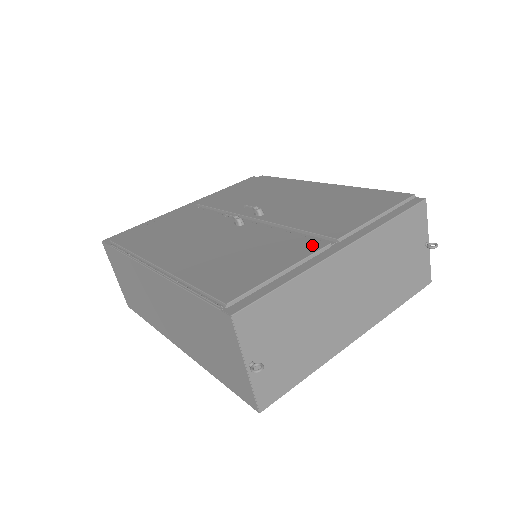
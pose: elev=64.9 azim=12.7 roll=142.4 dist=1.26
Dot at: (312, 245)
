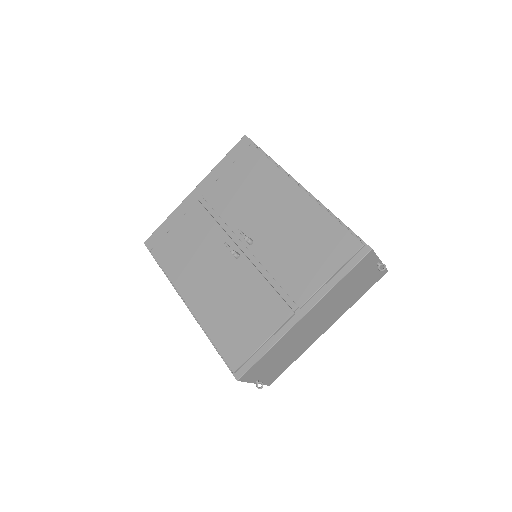
Dot at: (283, 312)
